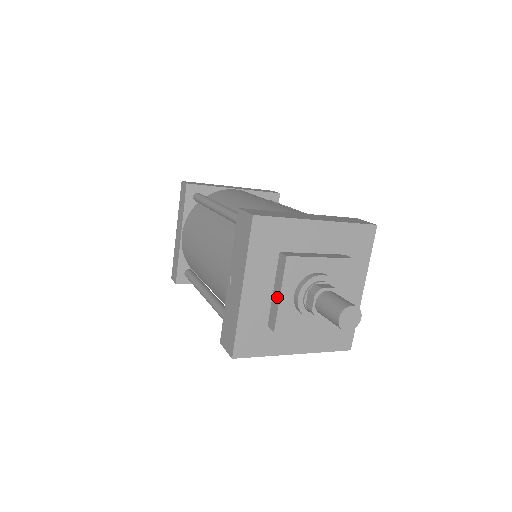
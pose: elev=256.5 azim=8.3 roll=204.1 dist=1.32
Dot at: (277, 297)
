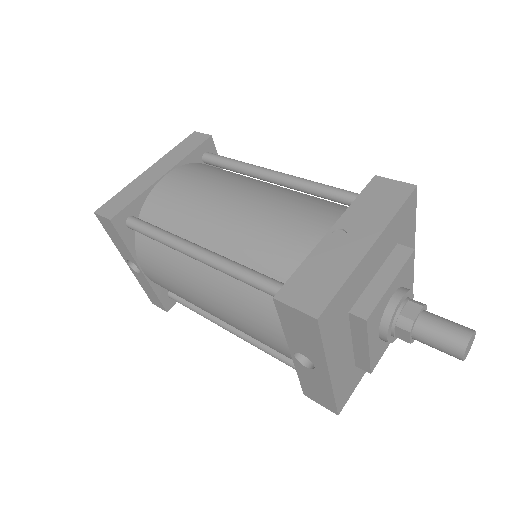
Dot at: (384, 284)
